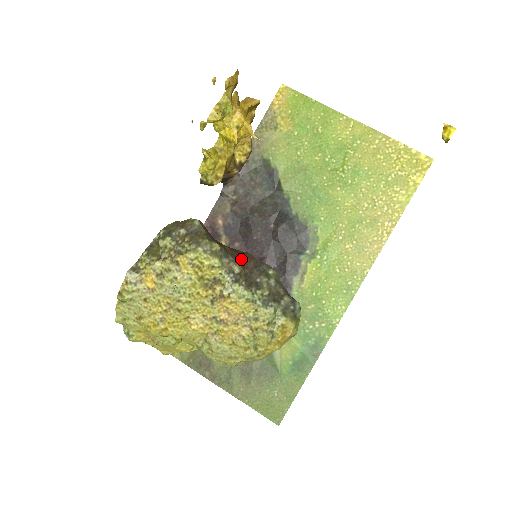
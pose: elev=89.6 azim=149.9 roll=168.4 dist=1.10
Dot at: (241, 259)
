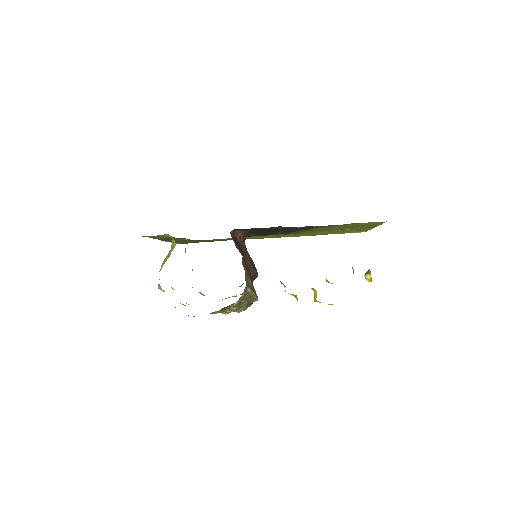
Dot at: occluded
